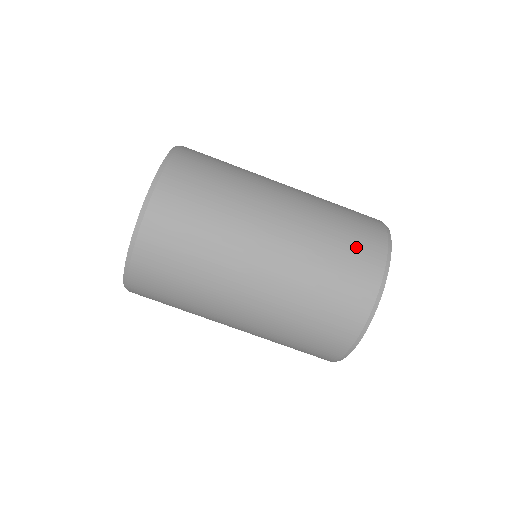
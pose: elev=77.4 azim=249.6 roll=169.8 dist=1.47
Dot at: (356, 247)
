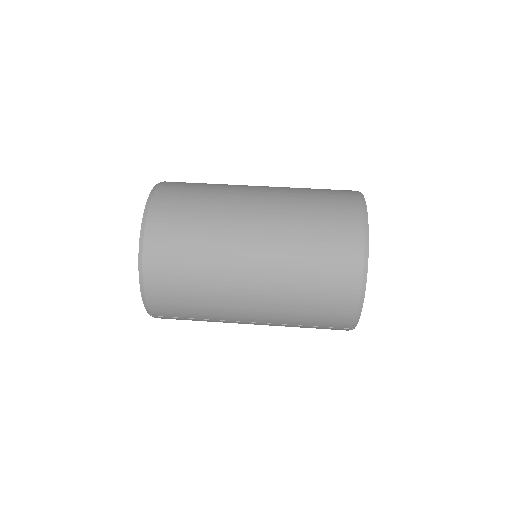
Dot at: (330, 190)
